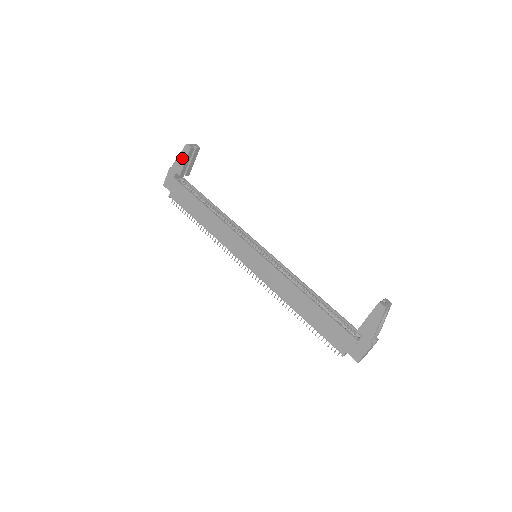
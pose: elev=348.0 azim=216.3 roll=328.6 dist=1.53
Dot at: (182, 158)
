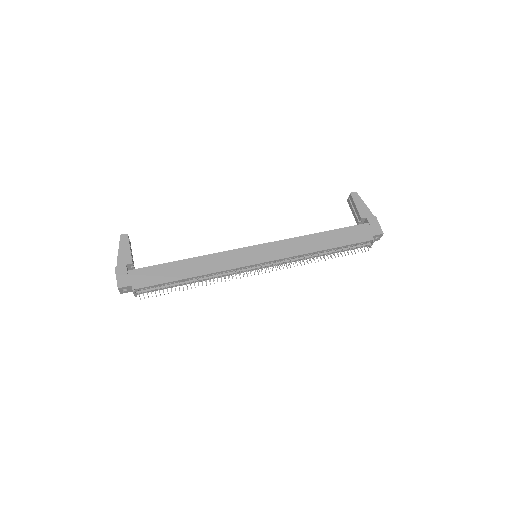
Dot at: (124, 248)
